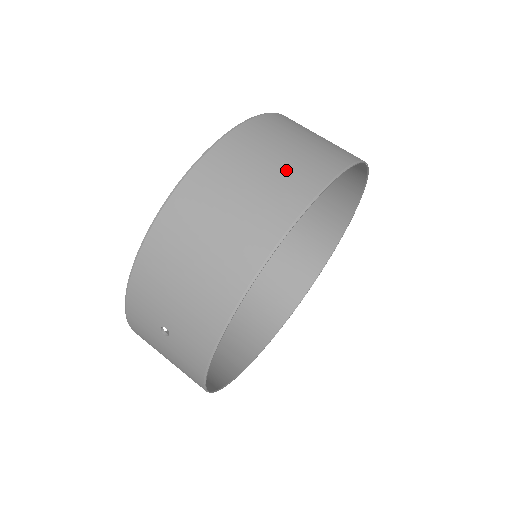
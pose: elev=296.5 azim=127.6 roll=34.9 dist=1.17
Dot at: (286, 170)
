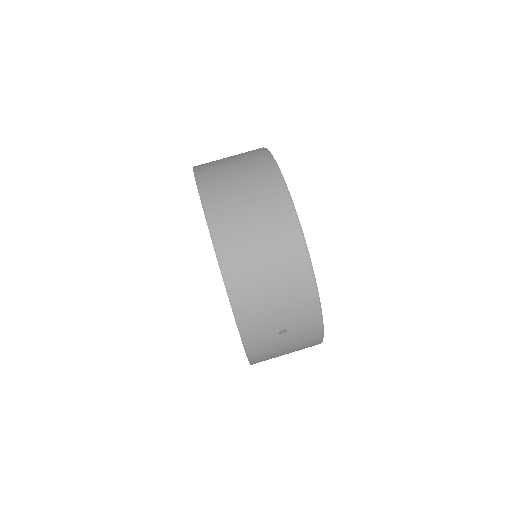
Dot at: (255, 187)
